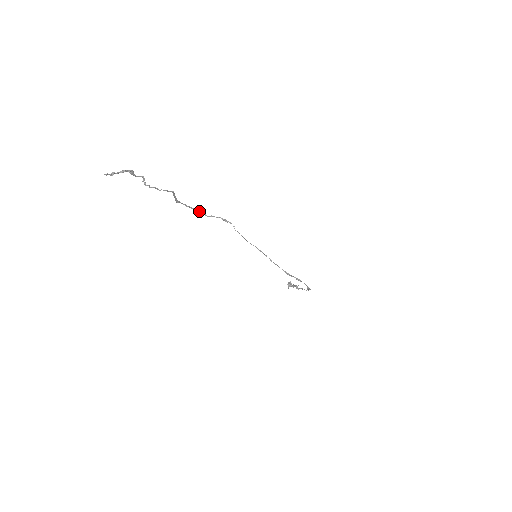
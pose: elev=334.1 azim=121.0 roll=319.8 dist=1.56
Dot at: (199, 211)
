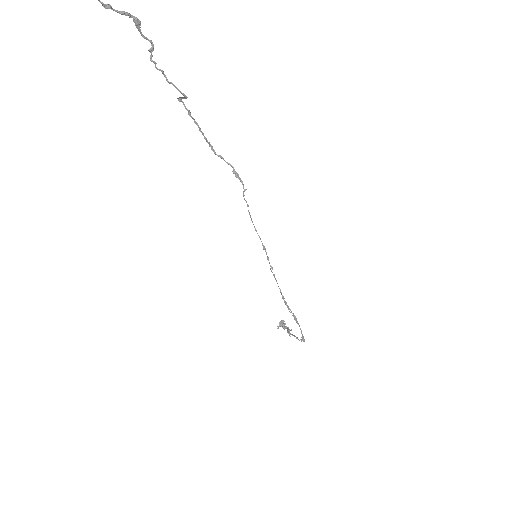
Dot at: occluded
